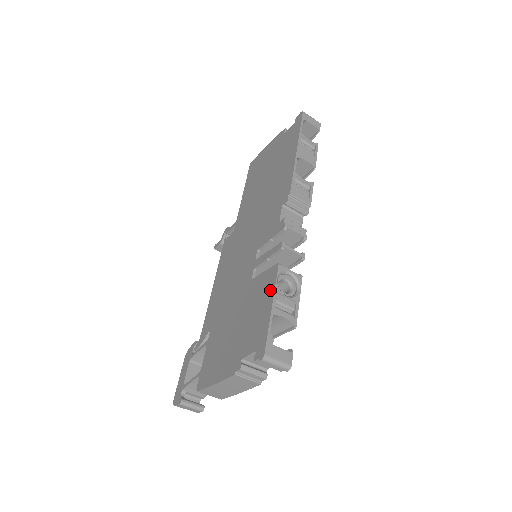
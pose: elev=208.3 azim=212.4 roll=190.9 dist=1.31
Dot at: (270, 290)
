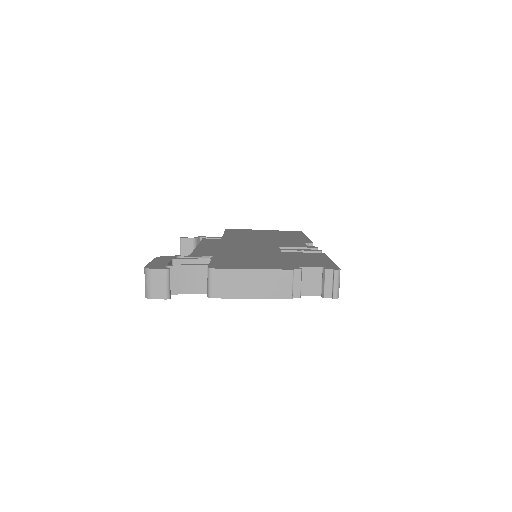
Dot at: (322, 257)
